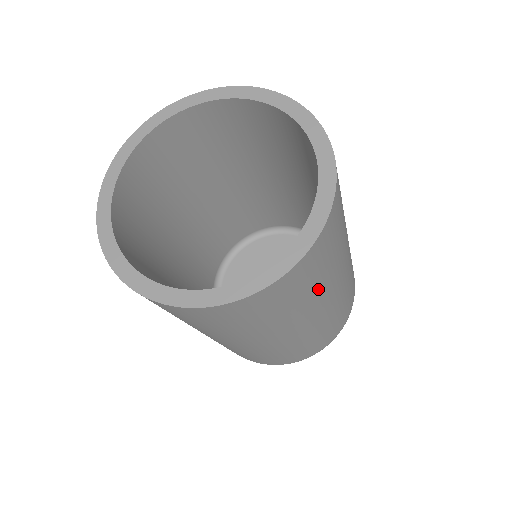
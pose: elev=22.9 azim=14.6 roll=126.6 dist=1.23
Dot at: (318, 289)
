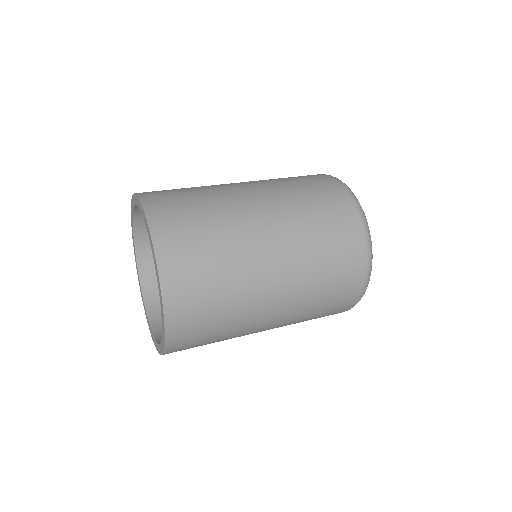
Dot at: occluded
